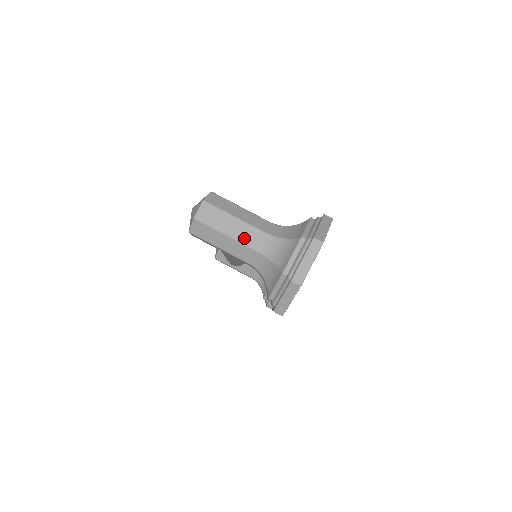
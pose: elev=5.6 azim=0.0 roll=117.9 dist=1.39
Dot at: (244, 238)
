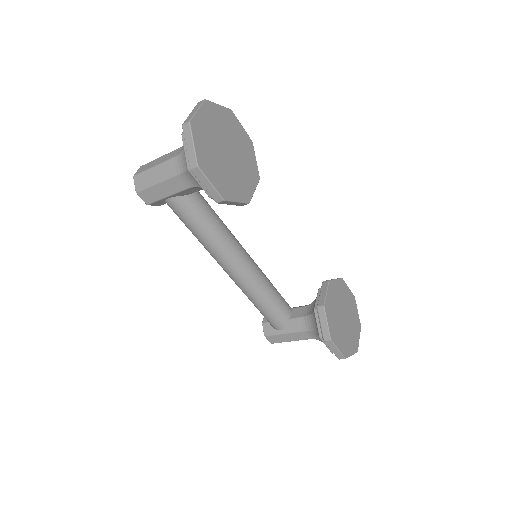
Dot at: (167, 159)
